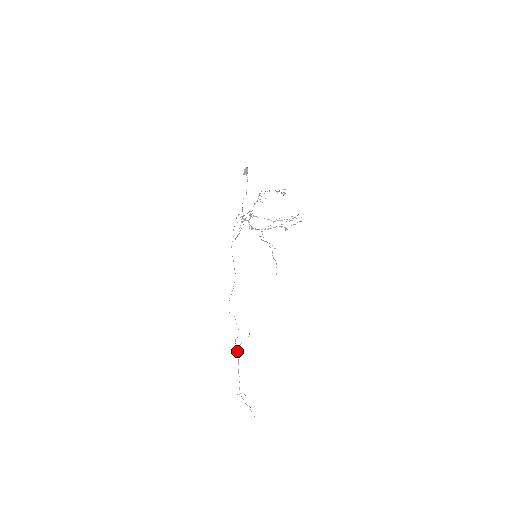
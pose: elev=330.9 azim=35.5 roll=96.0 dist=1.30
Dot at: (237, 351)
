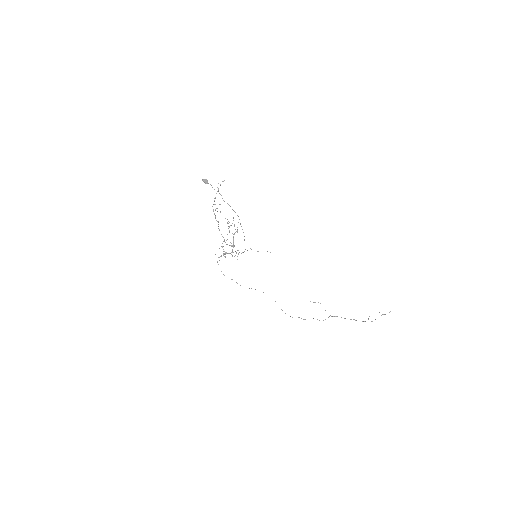
Dot at: occluded
